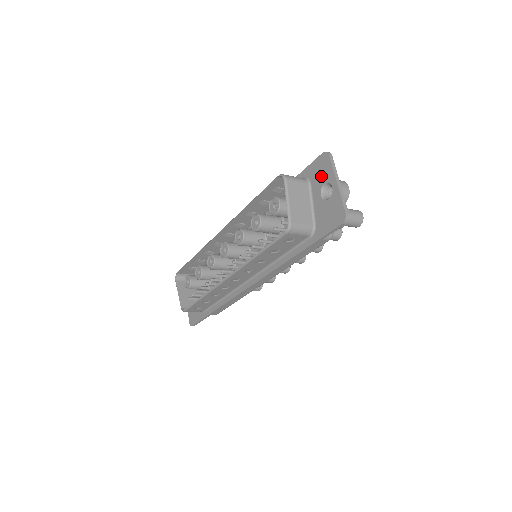
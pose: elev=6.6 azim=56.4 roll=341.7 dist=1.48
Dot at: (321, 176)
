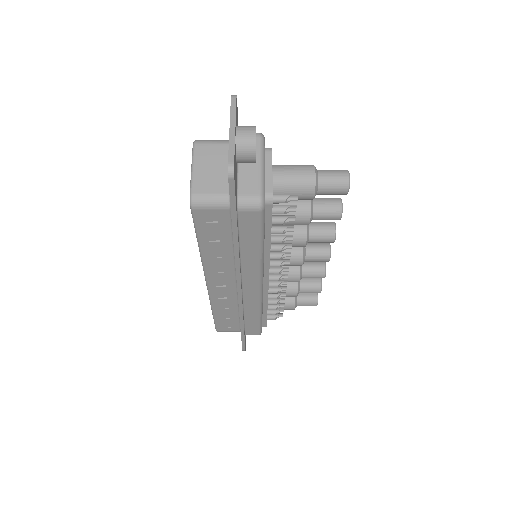
Dot at: occluded
